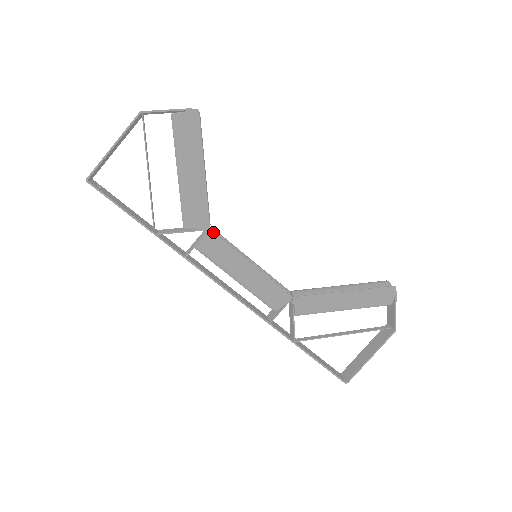
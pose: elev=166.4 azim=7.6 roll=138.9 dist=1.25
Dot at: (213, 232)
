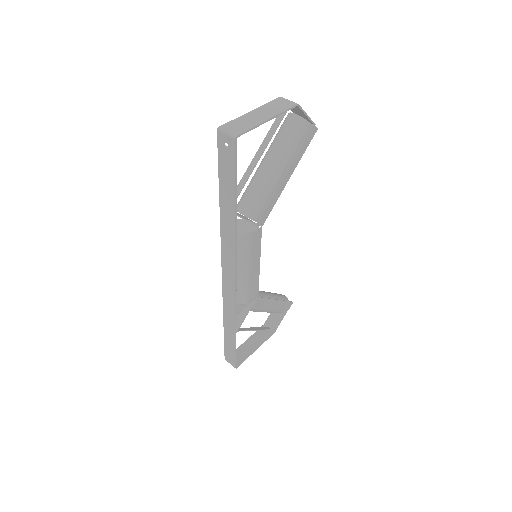
Dot at: occluded
